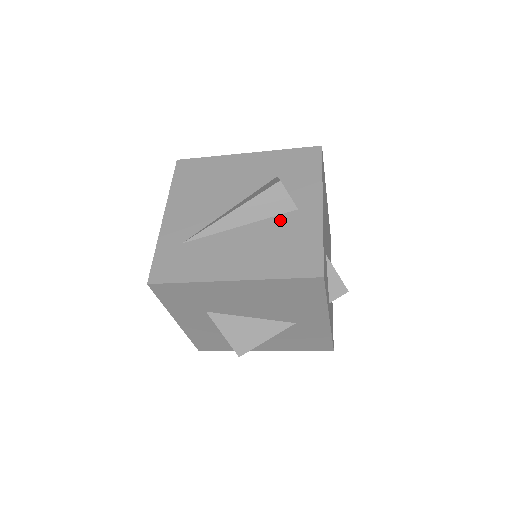
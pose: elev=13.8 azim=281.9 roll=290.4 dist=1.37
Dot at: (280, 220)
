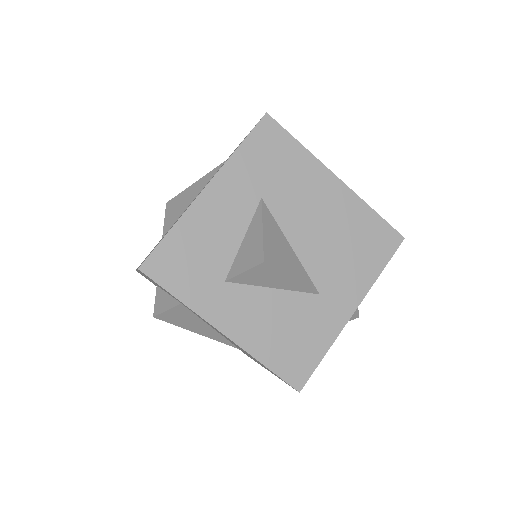
Dot at: occluded
